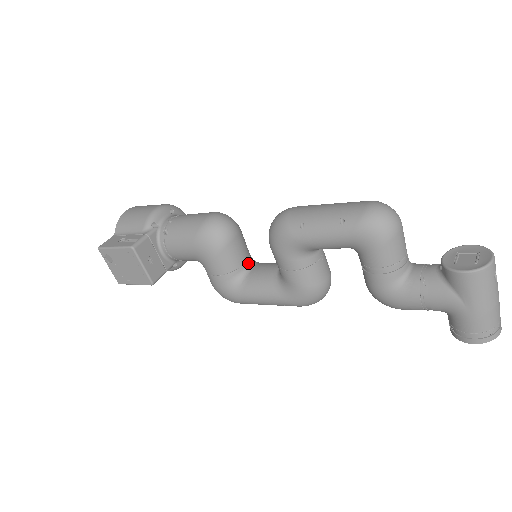
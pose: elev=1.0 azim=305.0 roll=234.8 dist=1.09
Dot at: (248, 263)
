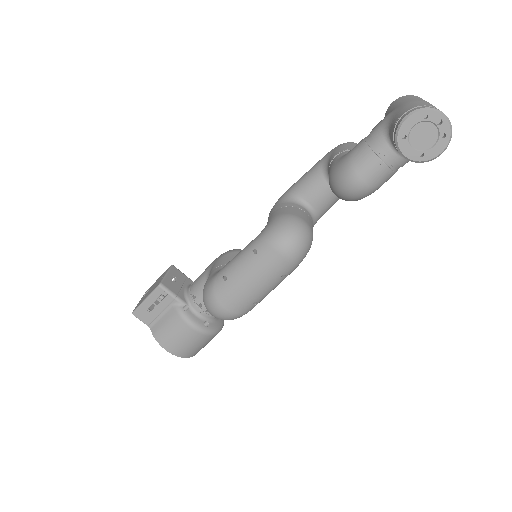
Dot at: occluded
